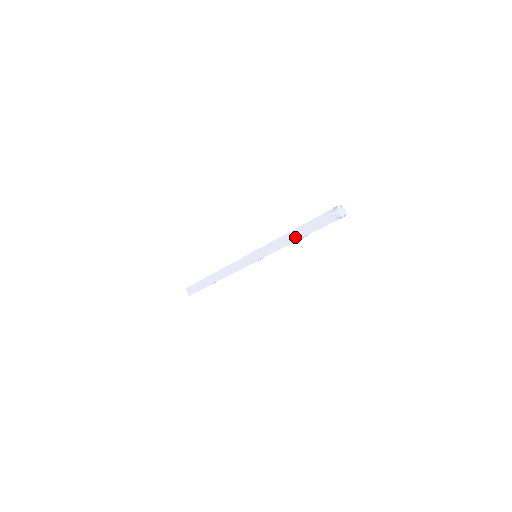
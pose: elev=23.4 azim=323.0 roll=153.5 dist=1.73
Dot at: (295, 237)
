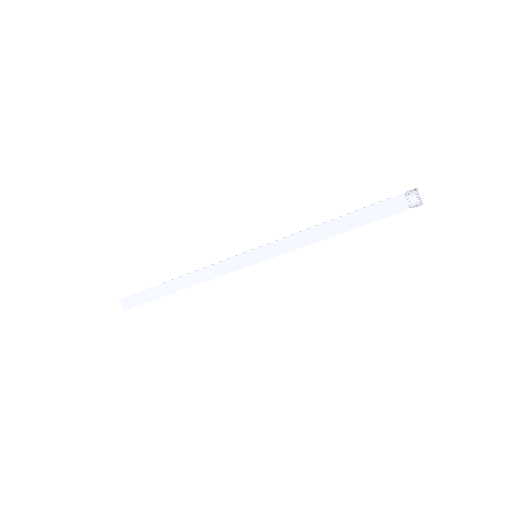
Dot at: (331, 231)
